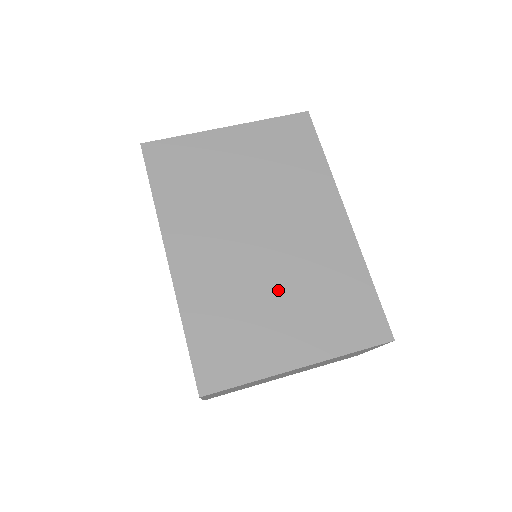
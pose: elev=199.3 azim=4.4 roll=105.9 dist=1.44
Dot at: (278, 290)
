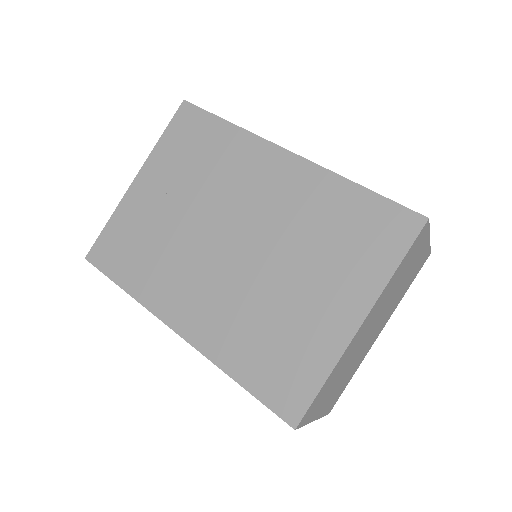
Dot at: (283, 273)
